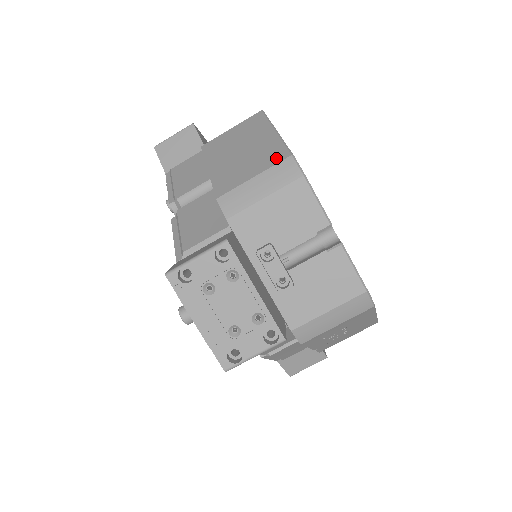
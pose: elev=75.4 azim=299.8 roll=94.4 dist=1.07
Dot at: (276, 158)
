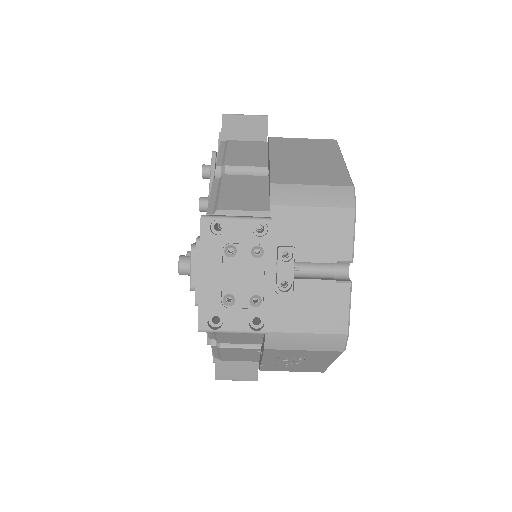
Dot at: (338, 181)
